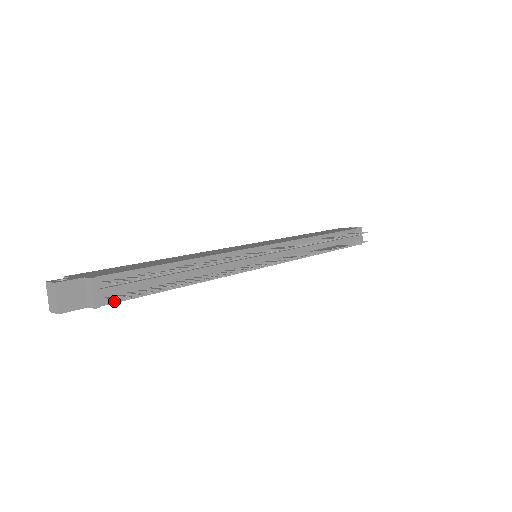
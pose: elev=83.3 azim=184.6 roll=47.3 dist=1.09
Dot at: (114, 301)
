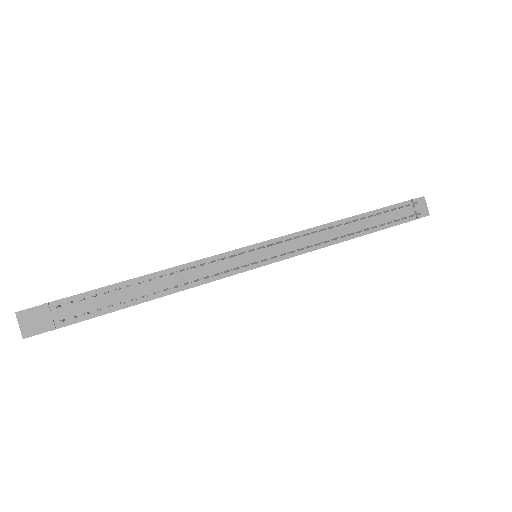
Dot at: (59, 322)
